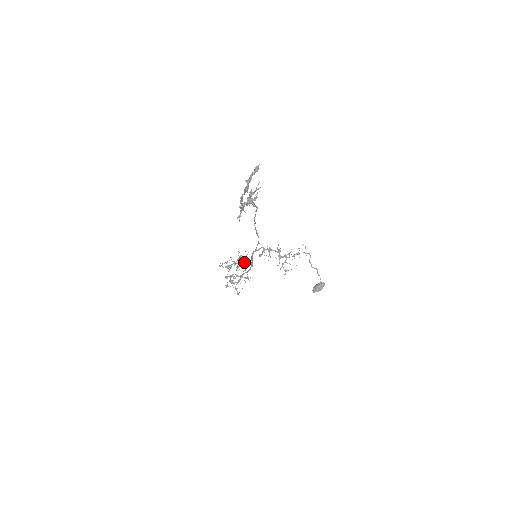
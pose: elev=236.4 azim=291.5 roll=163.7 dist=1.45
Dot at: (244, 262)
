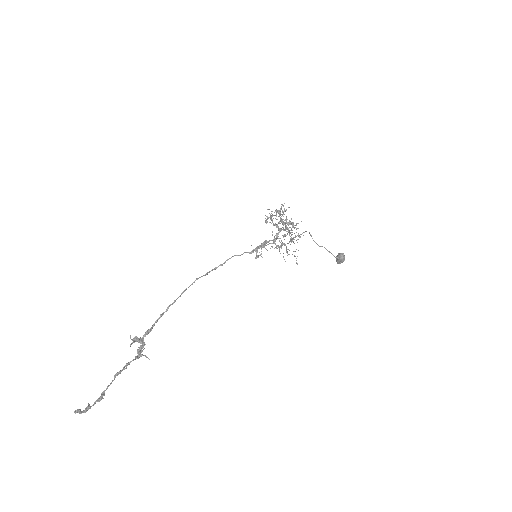
Dot at: (280, 215)
